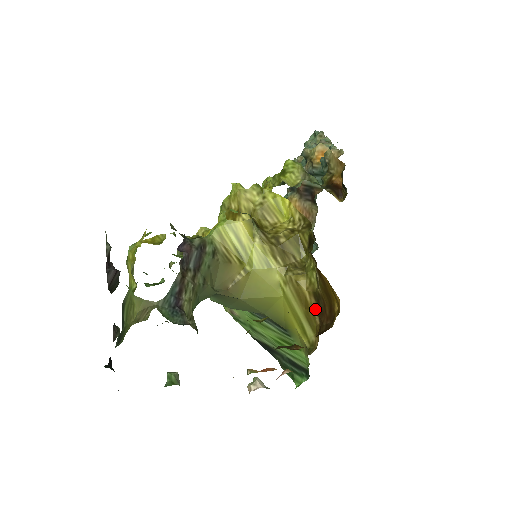
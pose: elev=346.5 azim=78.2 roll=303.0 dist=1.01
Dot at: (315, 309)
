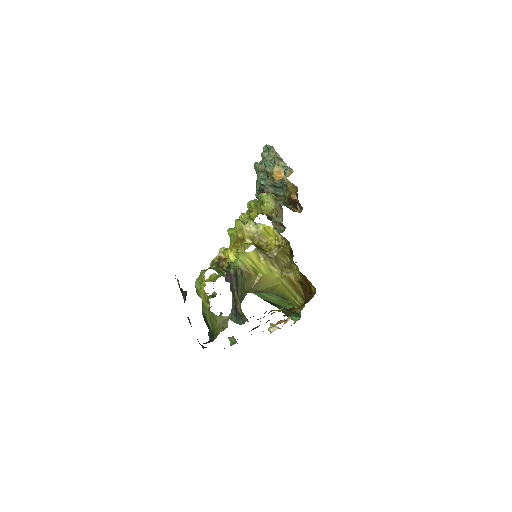
Dot at: (301, 288)
